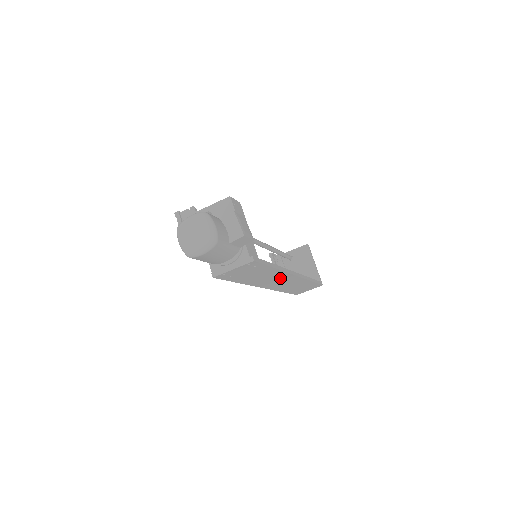
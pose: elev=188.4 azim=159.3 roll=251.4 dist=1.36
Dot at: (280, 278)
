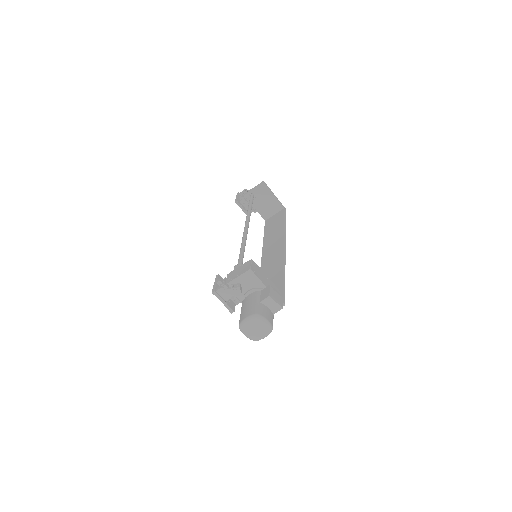
Dot at: occluded
